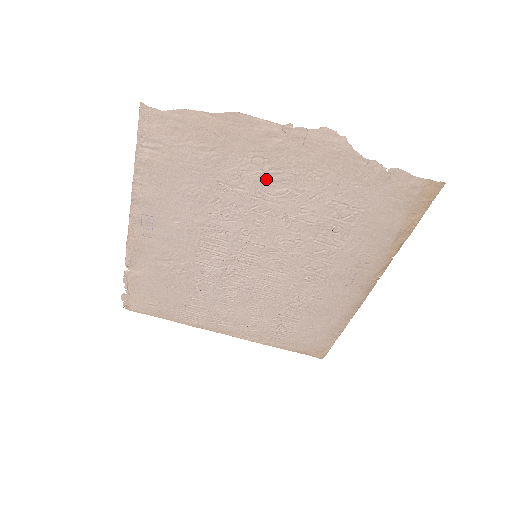
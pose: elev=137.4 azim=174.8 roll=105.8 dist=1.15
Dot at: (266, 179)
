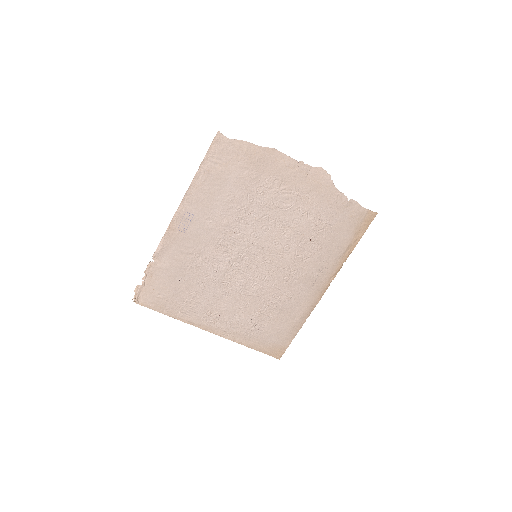
Dot at: (279, 196)
